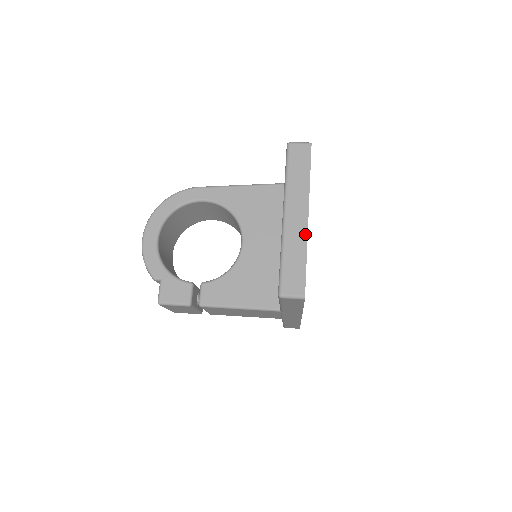
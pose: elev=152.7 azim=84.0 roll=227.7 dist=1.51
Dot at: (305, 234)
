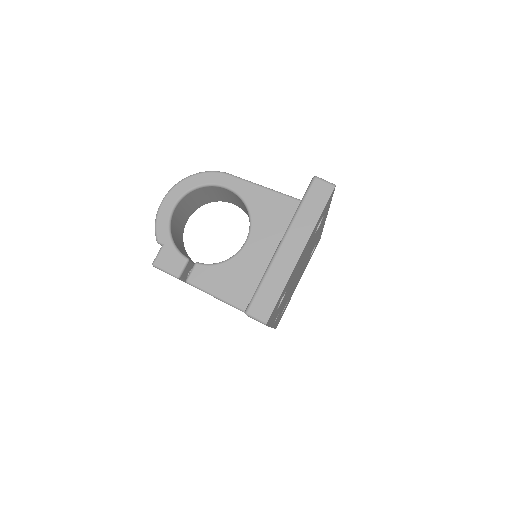
Dot at: (292, 268)
